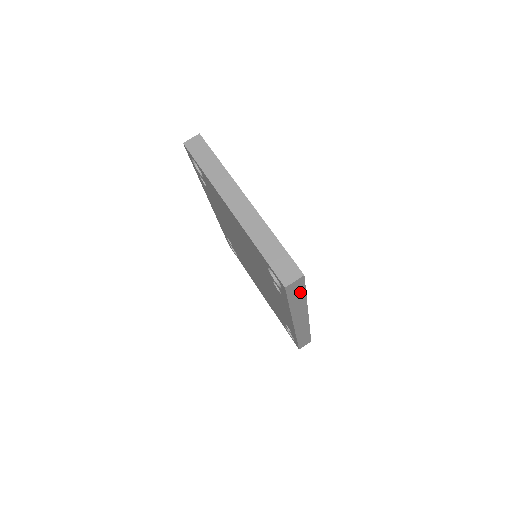
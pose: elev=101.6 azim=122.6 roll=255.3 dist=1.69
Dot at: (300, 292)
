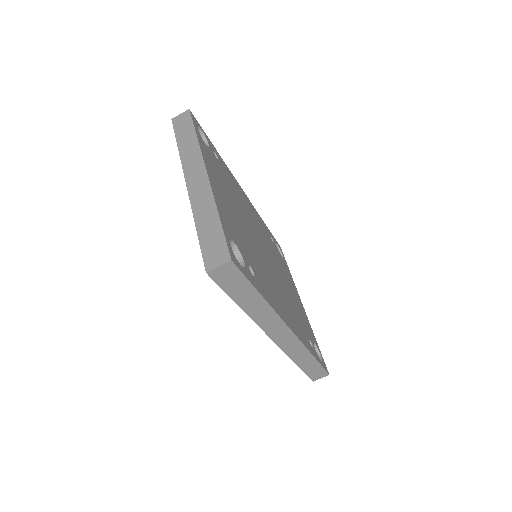
Dot at: (245, 287)
